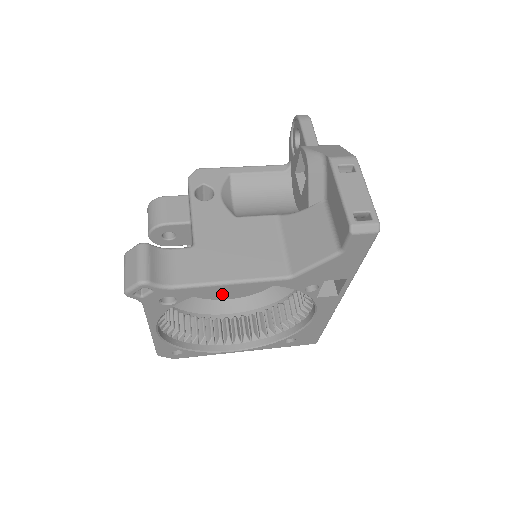
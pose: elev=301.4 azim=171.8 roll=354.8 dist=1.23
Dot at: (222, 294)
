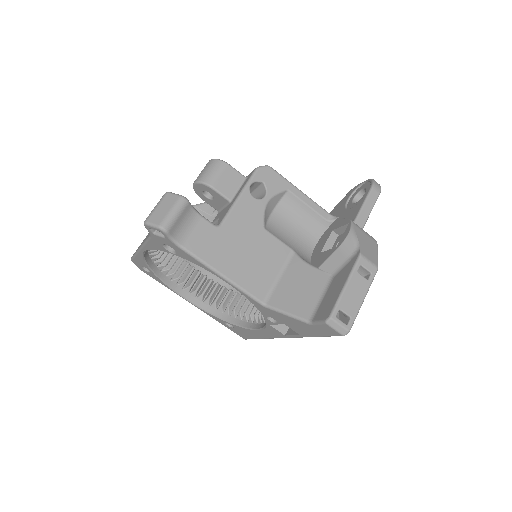
Dot at: occluded
